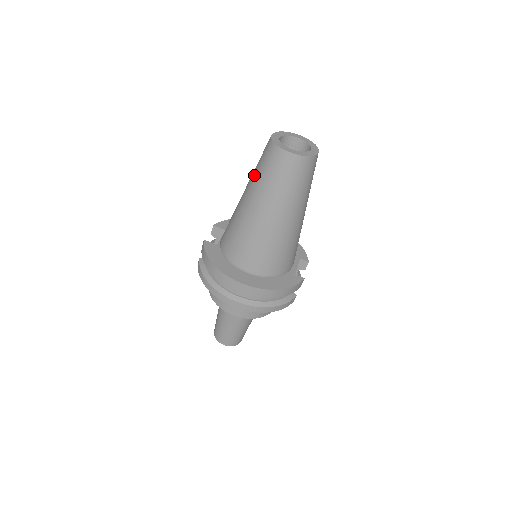
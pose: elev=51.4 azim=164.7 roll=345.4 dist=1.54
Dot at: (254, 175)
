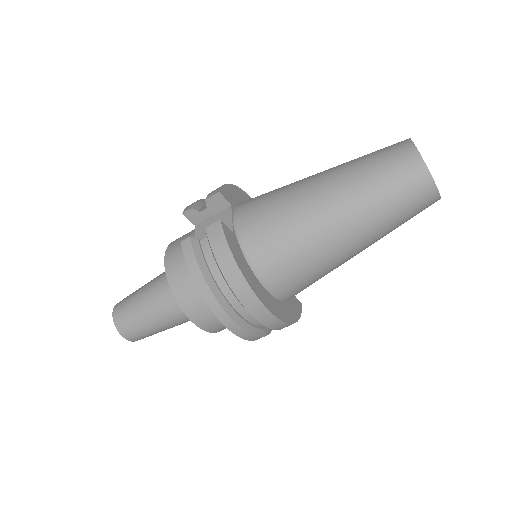
Dot at: (363, 181)
